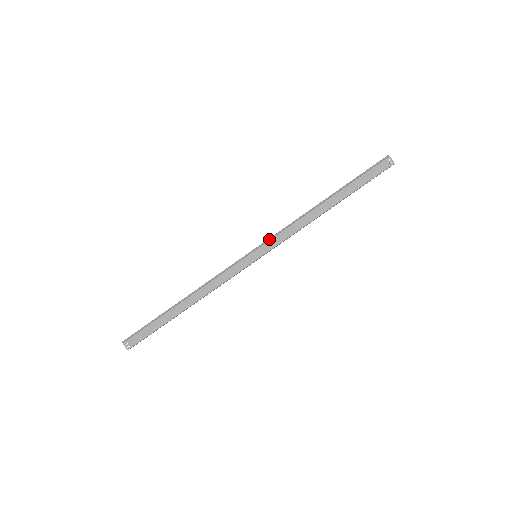
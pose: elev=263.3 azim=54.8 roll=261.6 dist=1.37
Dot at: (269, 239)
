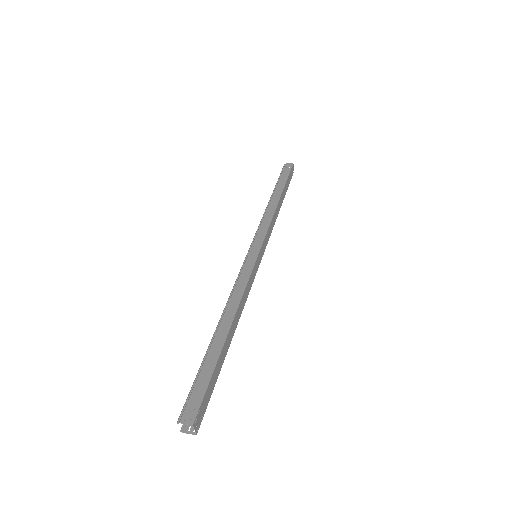
Dot at: (254, 237)
